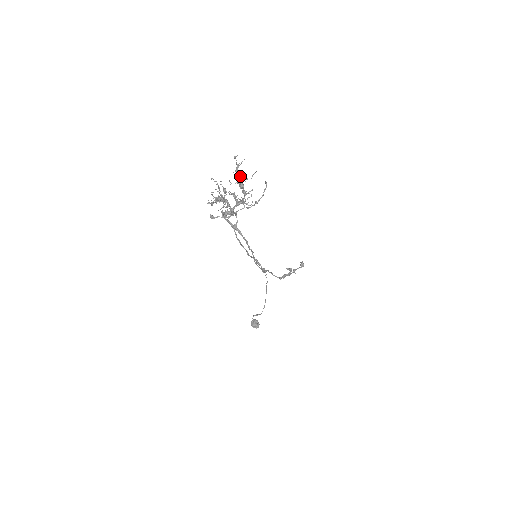
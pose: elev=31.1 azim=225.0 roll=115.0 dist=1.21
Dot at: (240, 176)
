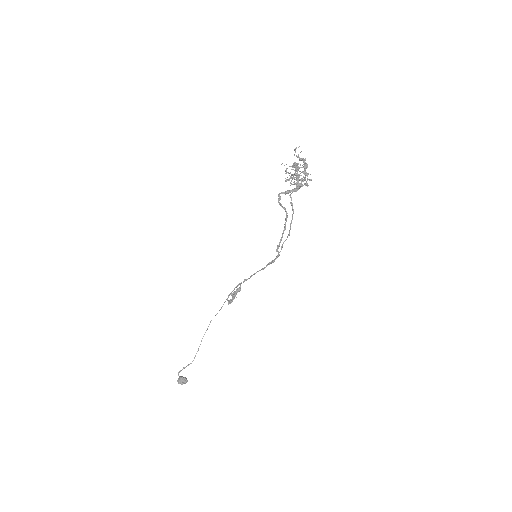
Dot at: (304, 160)
